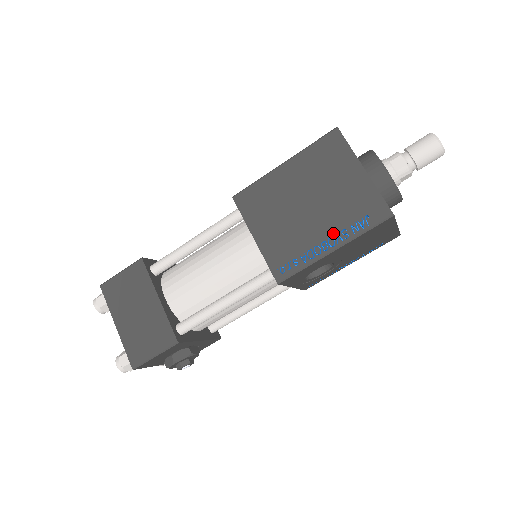
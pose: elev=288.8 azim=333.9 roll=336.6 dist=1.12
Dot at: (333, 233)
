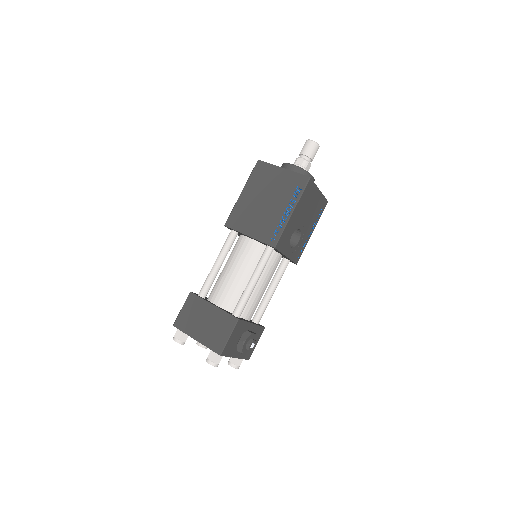
Dot at: (287, 205)
